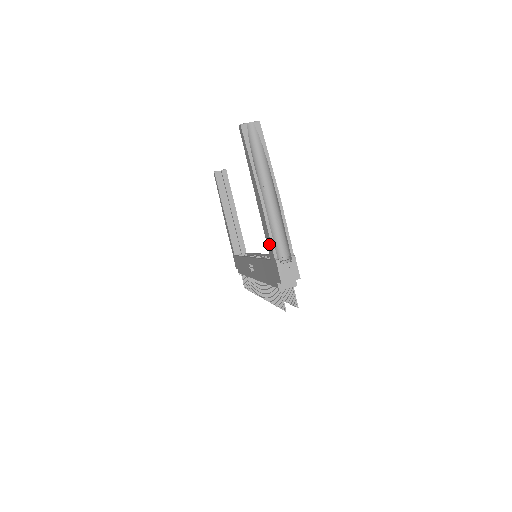
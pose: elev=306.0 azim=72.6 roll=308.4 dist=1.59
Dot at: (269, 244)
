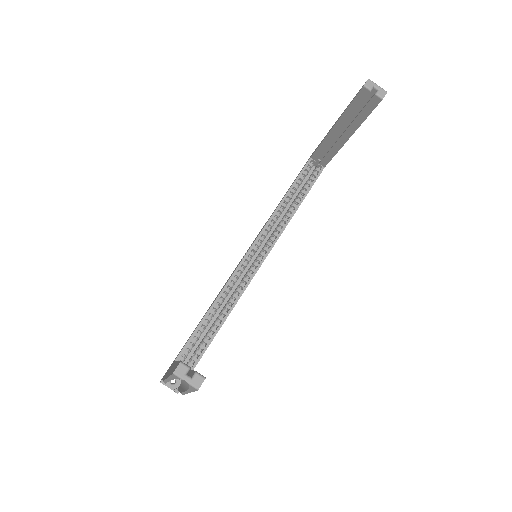
Dot at: (167, 372)
